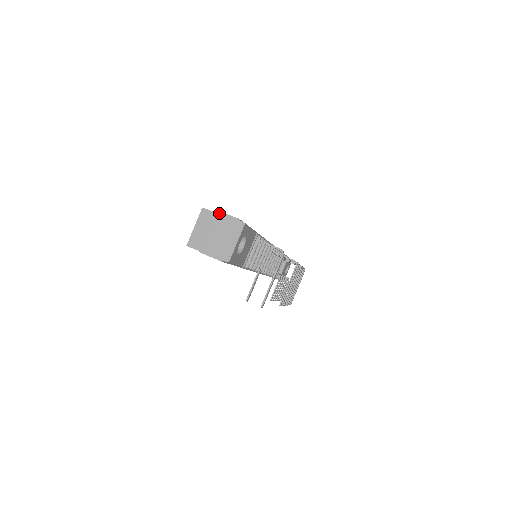
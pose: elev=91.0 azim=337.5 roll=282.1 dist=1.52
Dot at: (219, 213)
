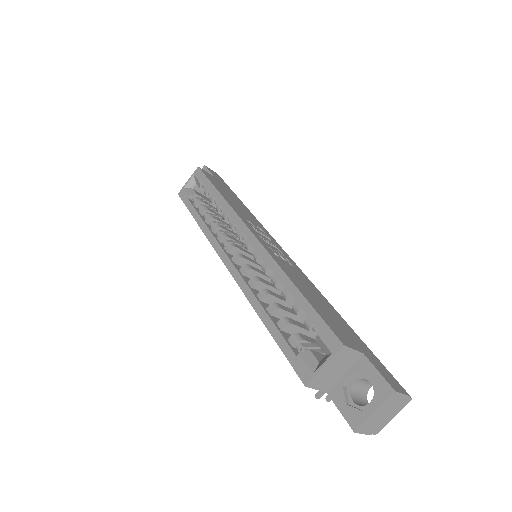
Dot at: (396, 394)
